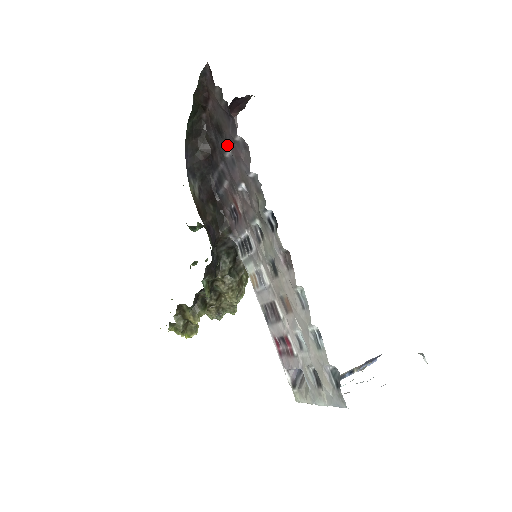
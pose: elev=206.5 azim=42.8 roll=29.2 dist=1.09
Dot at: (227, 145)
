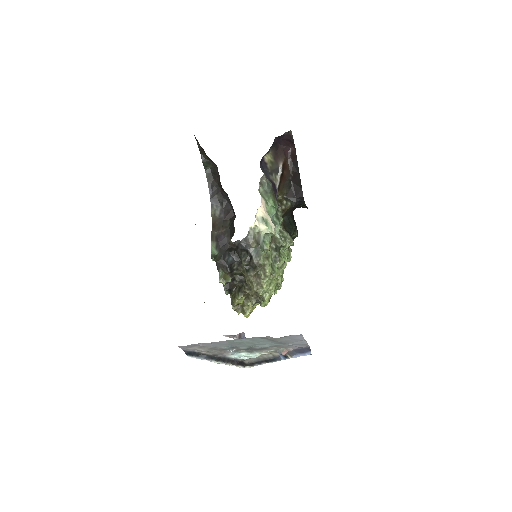
Dot at: occluded
